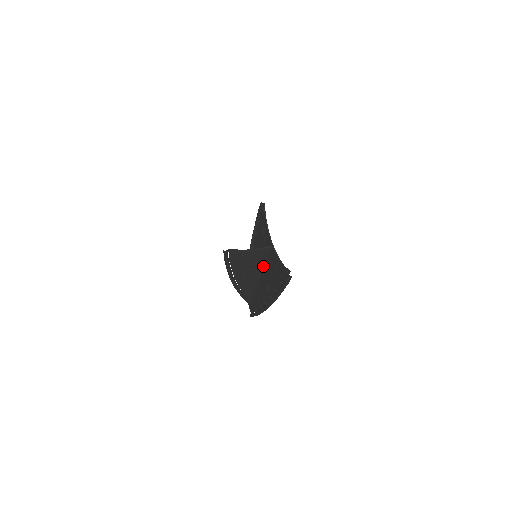
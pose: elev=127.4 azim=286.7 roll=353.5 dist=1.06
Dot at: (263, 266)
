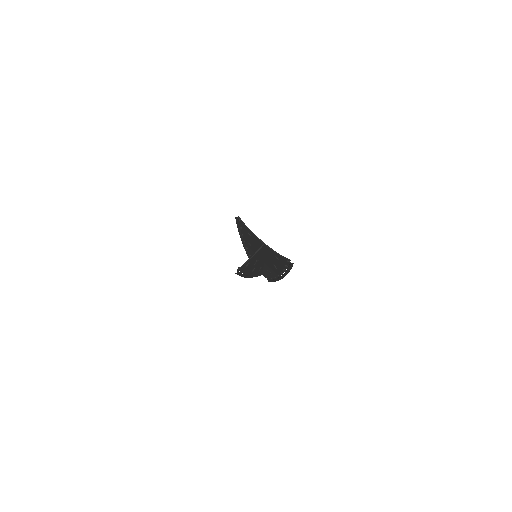
Dot at: (263, 255)
